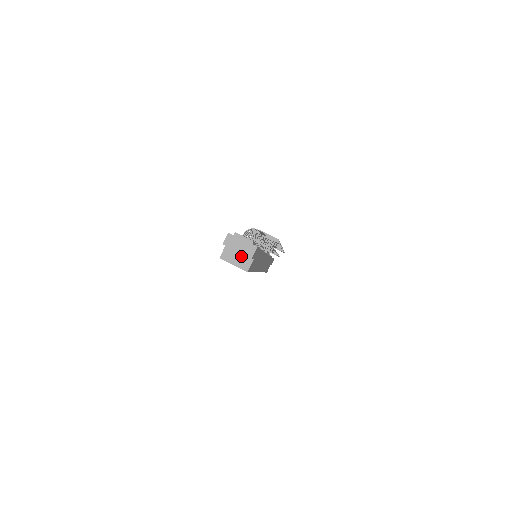
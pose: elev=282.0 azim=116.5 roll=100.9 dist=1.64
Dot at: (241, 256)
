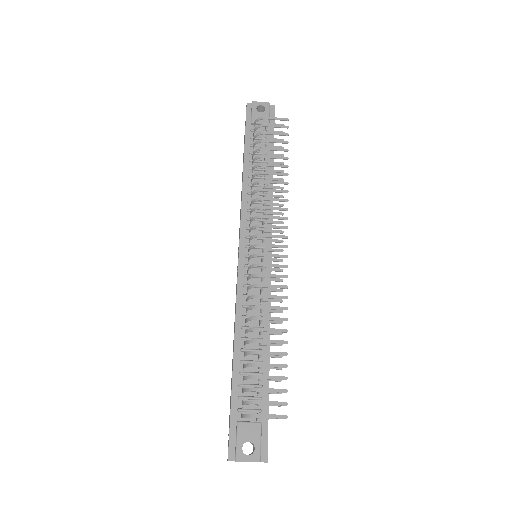
Dot at: occluded
